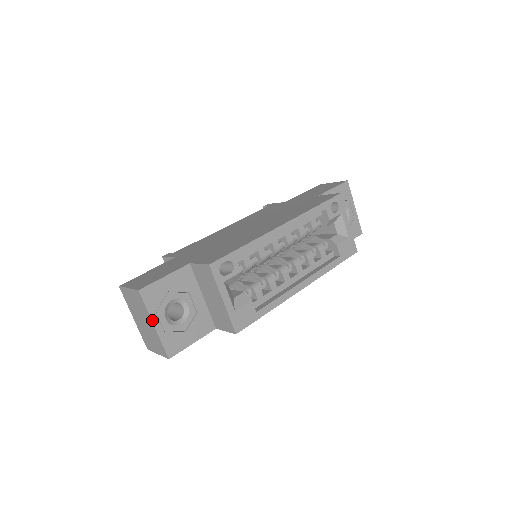
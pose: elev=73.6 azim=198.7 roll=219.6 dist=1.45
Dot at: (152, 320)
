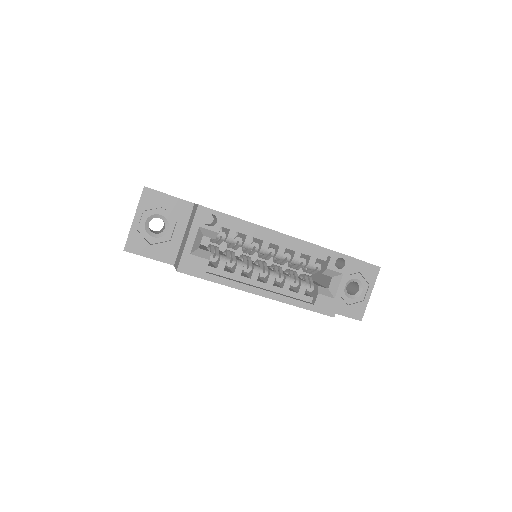
Dot at: (136, 214)
